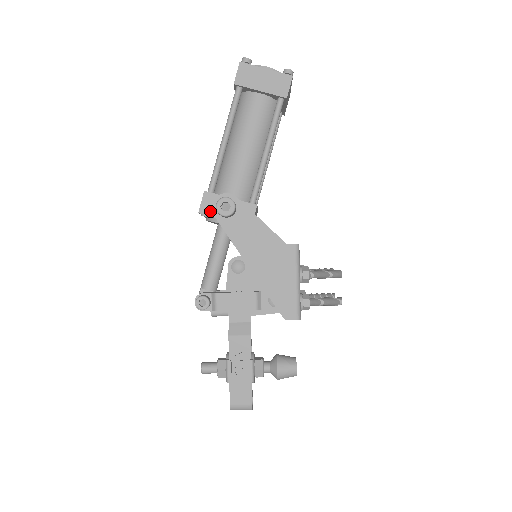
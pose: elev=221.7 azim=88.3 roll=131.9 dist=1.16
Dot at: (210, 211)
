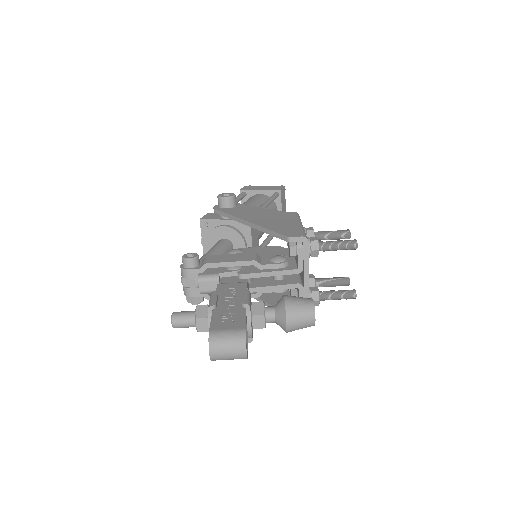
Dot at: (211, 218)
